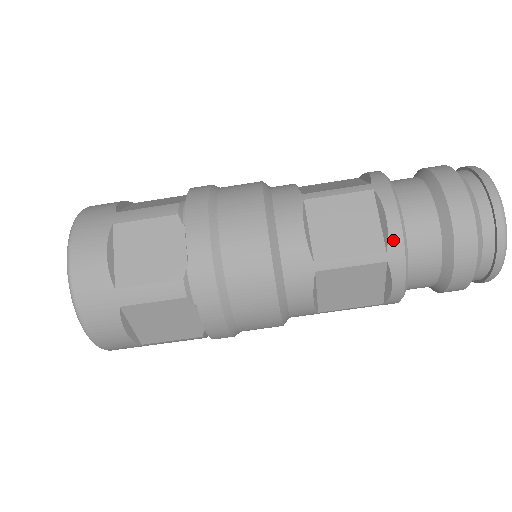
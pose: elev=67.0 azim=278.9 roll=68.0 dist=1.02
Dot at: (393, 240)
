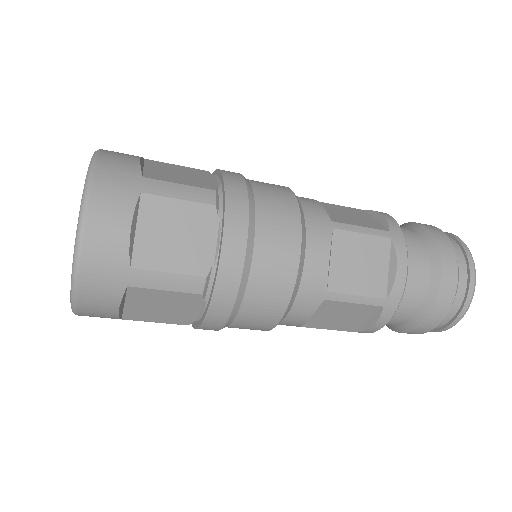
Dot at: (364, 332)
